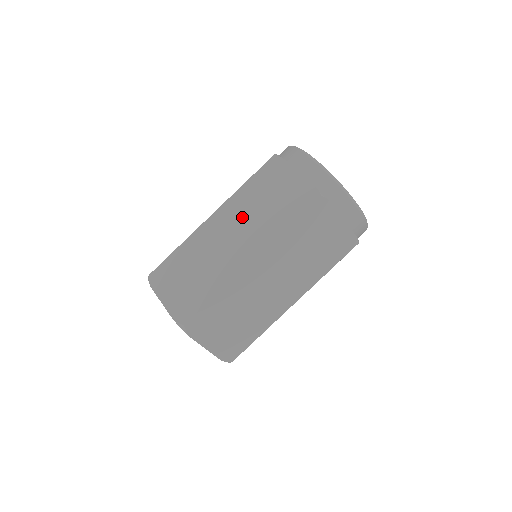
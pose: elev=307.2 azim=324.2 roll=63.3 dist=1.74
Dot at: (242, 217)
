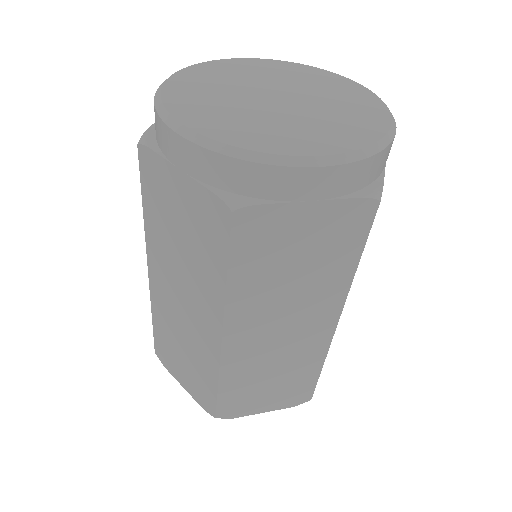
Dot at: (173, 270)
